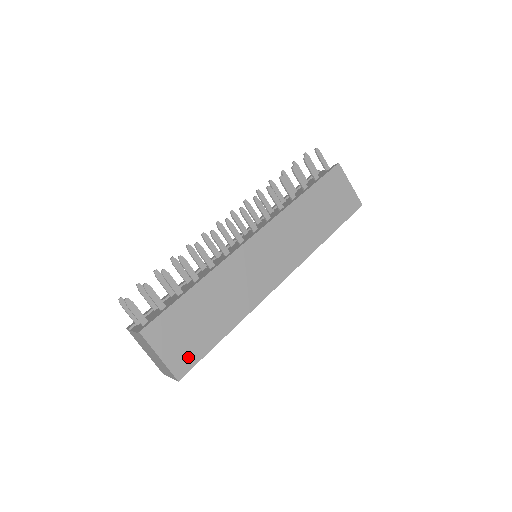
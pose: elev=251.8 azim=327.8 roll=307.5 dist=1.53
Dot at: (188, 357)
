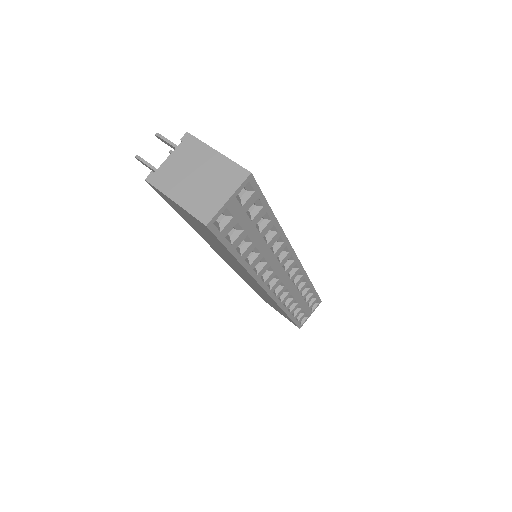
Dot at: occluded
